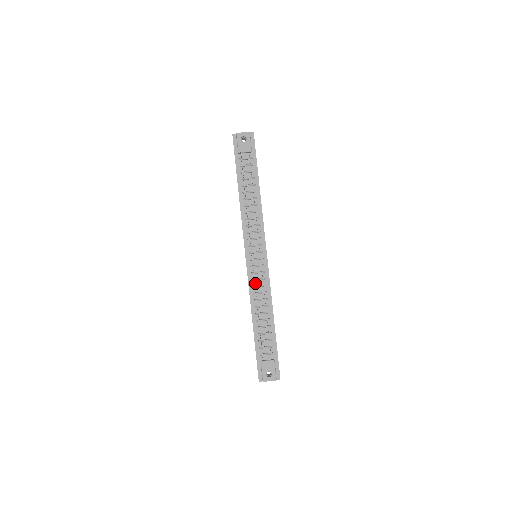
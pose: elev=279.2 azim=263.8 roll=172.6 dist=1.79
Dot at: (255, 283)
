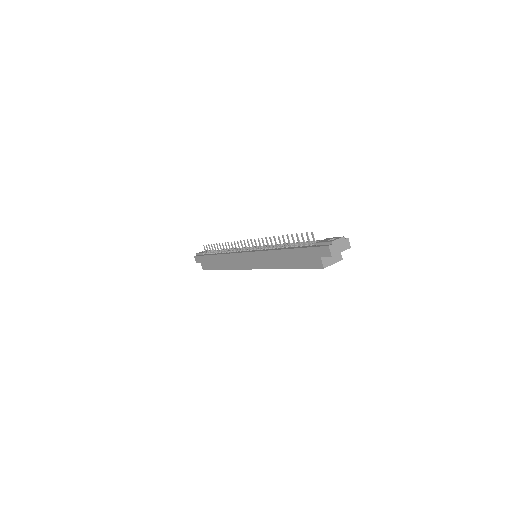
Dot at: (265, 249)
